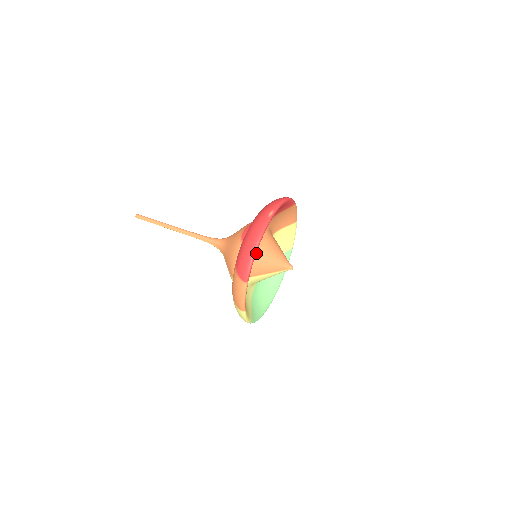
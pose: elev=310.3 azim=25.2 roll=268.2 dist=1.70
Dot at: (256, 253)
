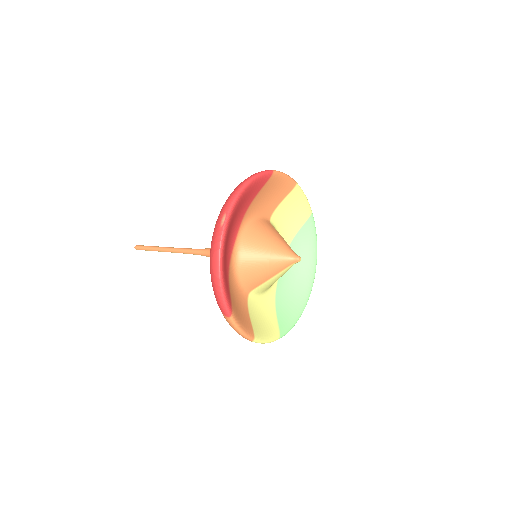
Dot at: (243, 263)
